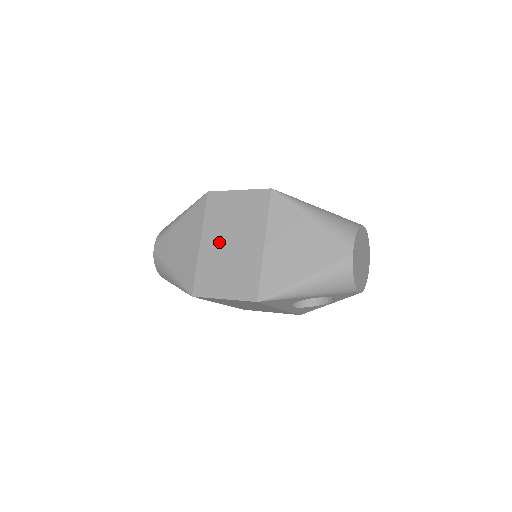
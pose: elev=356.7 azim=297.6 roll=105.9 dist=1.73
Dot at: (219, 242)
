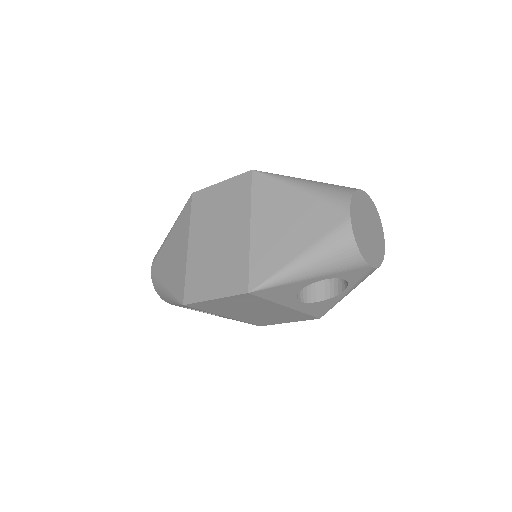
Dot at: (206, 240)
